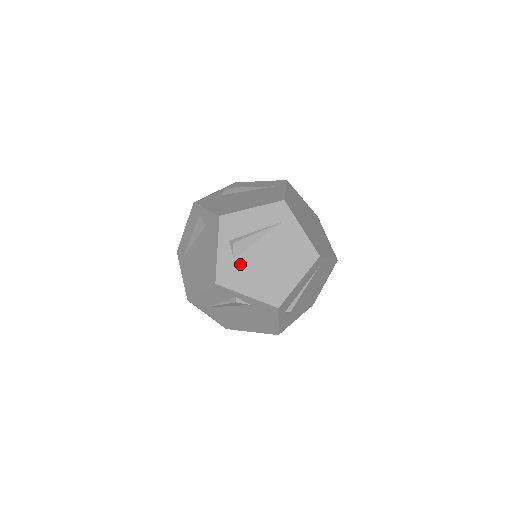
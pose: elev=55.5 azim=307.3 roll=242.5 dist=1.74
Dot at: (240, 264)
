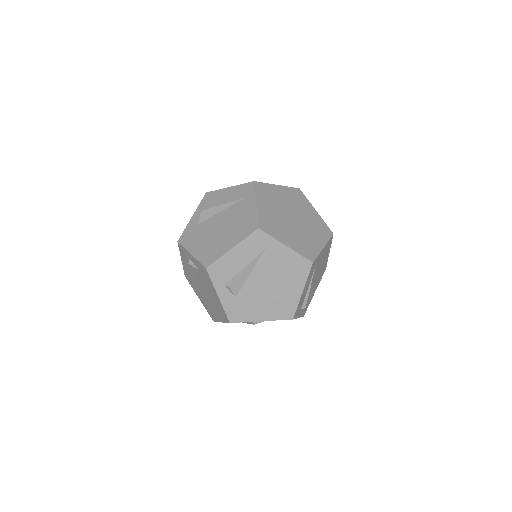
Dot at: (243, 299)
